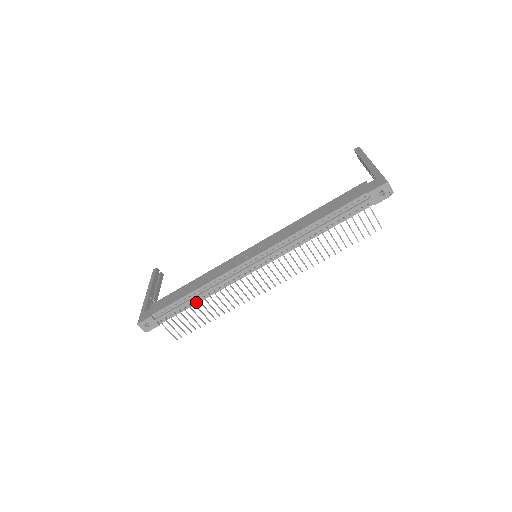
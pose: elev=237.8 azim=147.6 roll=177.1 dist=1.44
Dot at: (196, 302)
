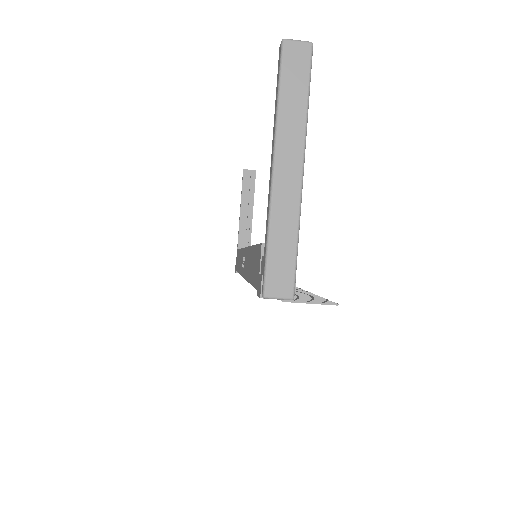
Dot at: occluded
